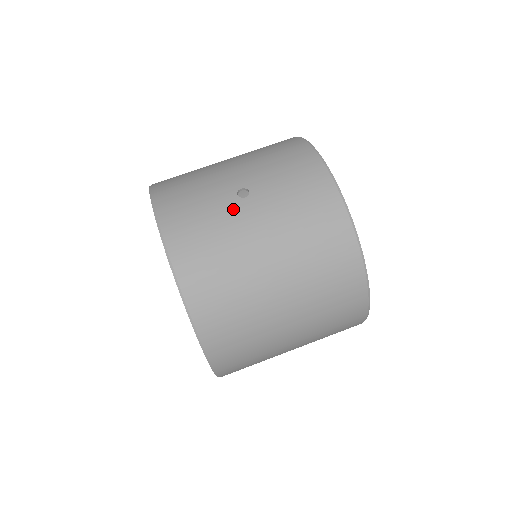
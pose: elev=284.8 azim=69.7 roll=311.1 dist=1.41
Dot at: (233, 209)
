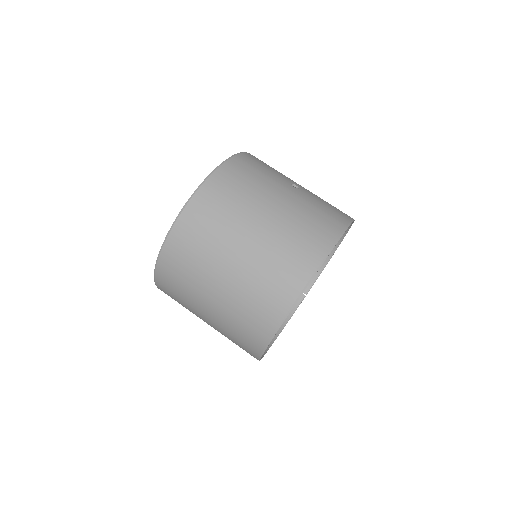
Dot at: (282, 182)
